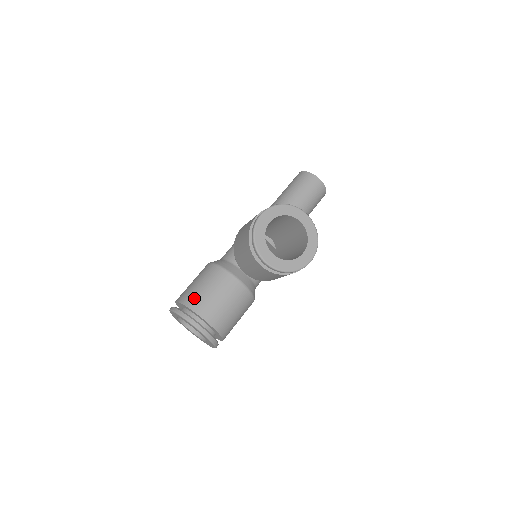
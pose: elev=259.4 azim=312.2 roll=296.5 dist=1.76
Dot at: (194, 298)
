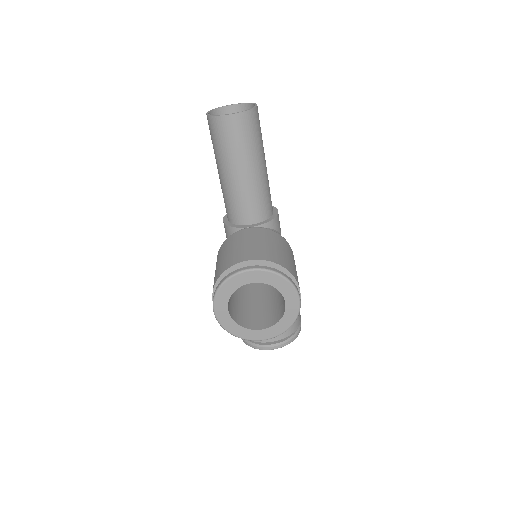
Dot at: occluded
